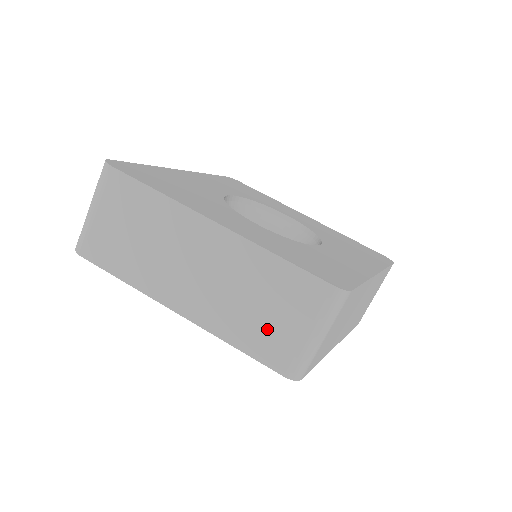
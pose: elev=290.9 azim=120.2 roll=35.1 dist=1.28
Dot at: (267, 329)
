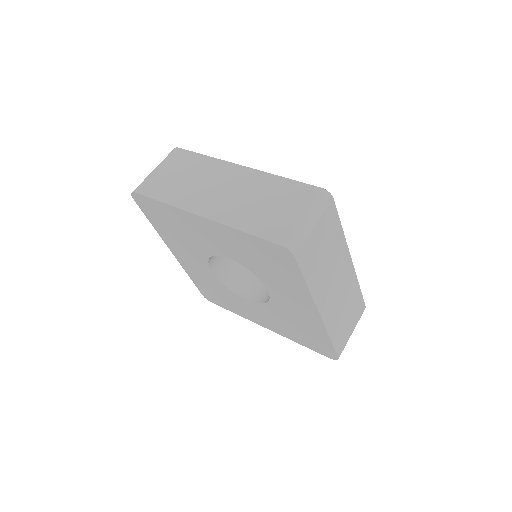
Dot at: (271, 217)
